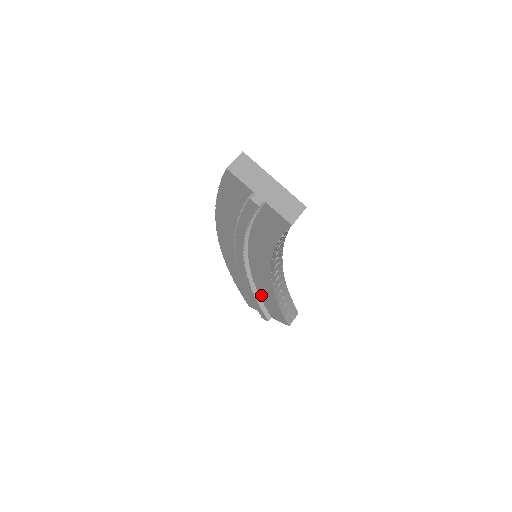
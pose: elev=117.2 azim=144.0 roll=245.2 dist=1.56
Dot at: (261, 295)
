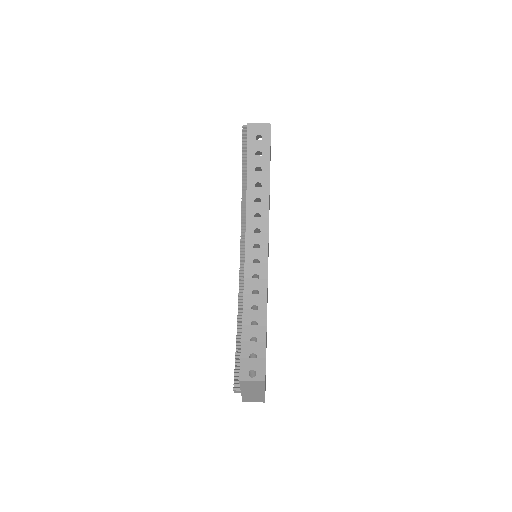
Dot at: occluded
